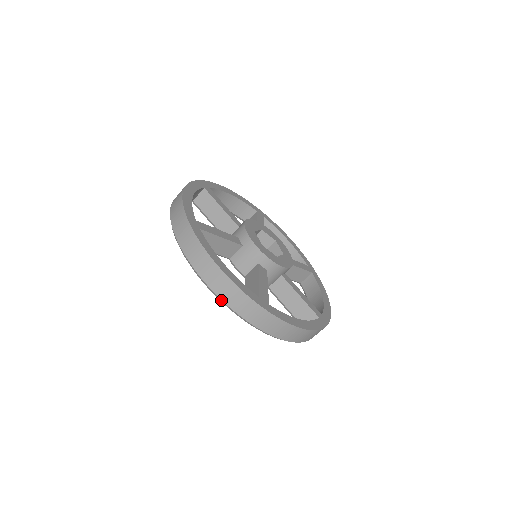
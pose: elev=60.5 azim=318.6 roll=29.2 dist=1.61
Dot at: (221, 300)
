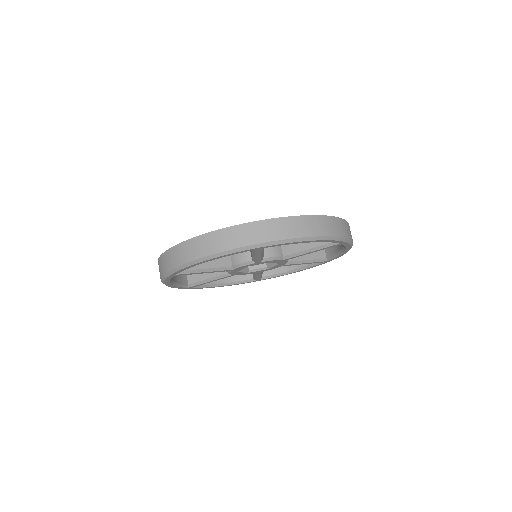
Dot at: (221, 253)
